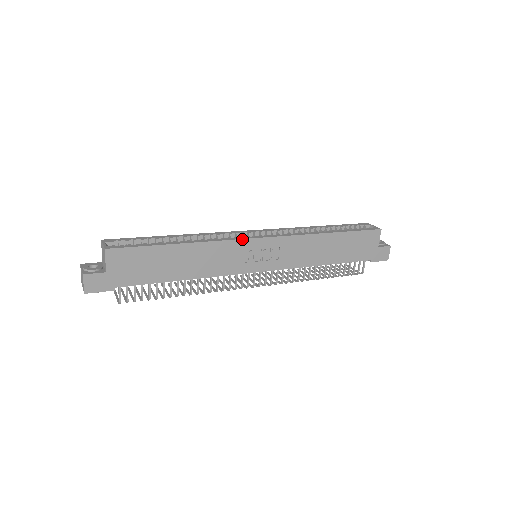
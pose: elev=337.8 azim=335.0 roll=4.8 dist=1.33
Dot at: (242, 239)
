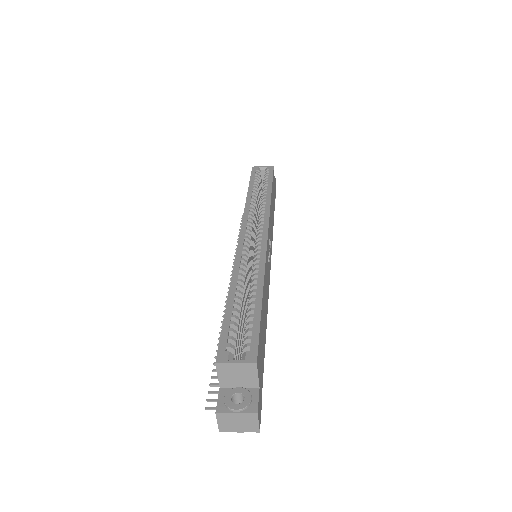
Dot at: (266, 247)
